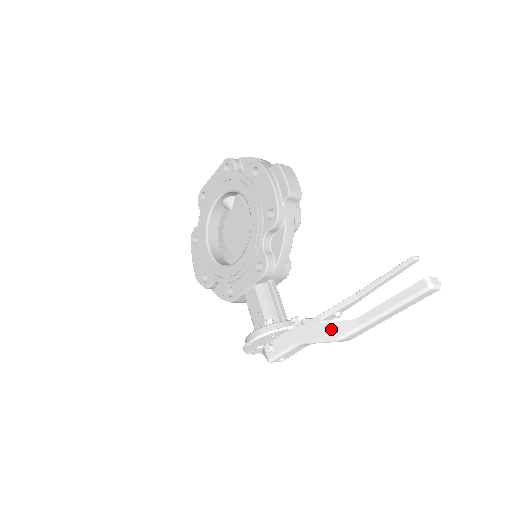
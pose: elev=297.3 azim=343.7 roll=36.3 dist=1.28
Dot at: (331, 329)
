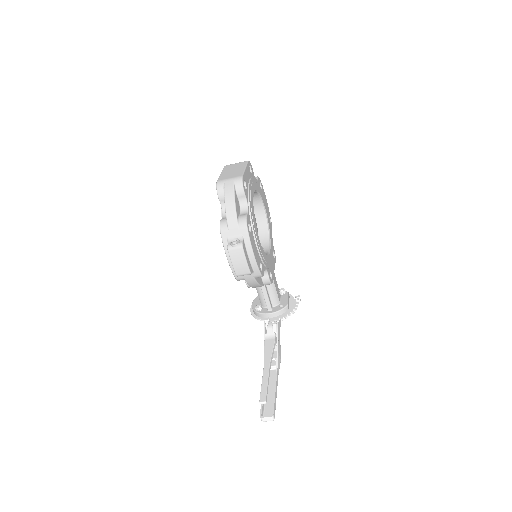
Dot at: occluded
